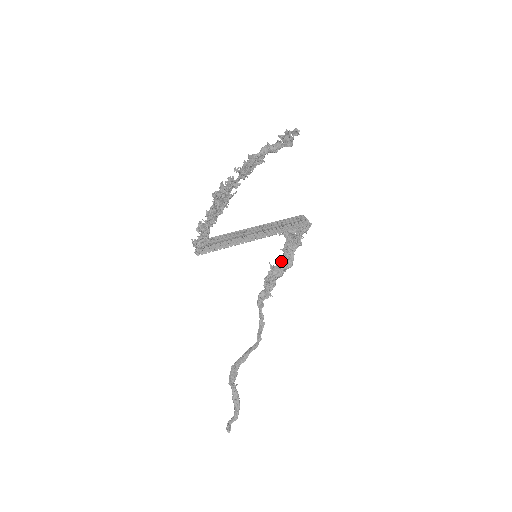
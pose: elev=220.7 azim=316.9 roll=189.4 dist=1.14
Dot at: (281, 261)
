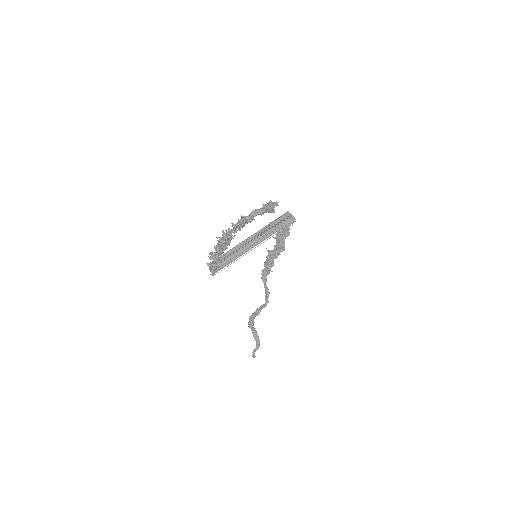
Dot at: (275, 249)
